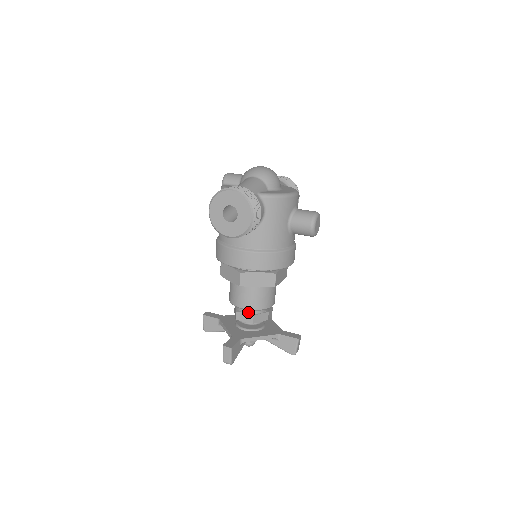
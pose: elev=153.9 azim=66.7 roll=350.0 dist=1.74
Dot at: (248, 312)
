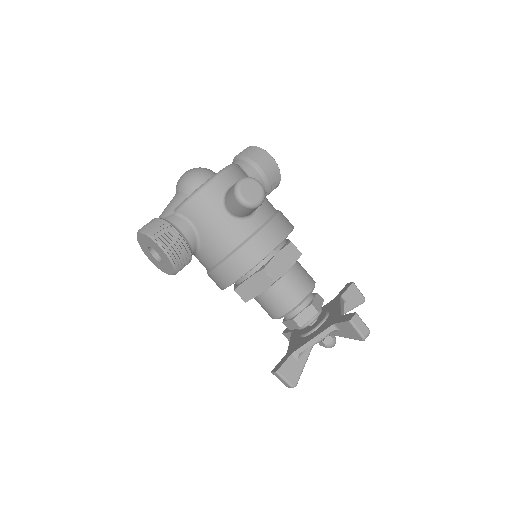
Dot at: (288, 318)
